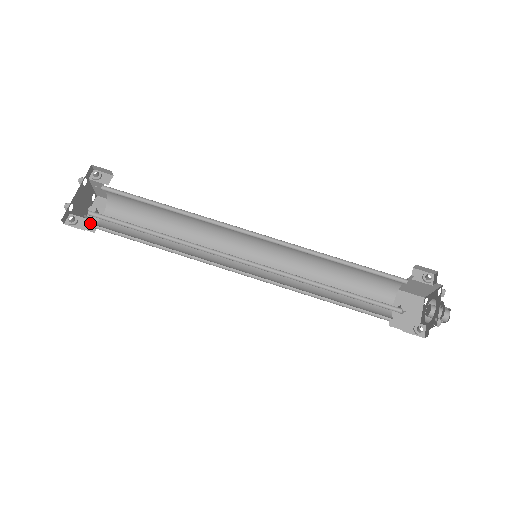
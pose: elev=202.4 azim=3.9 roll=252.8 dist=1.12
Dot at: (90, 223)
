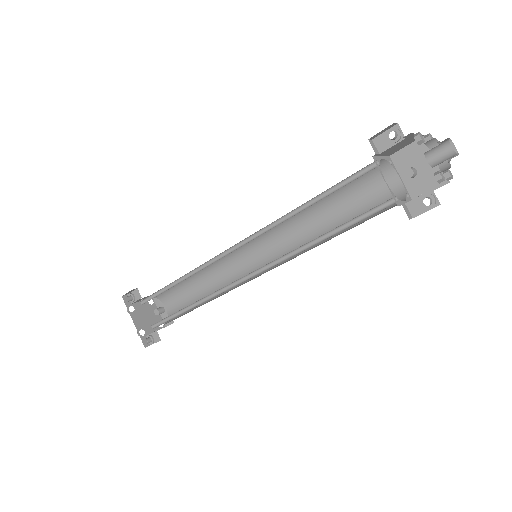
Dot at: occluded
